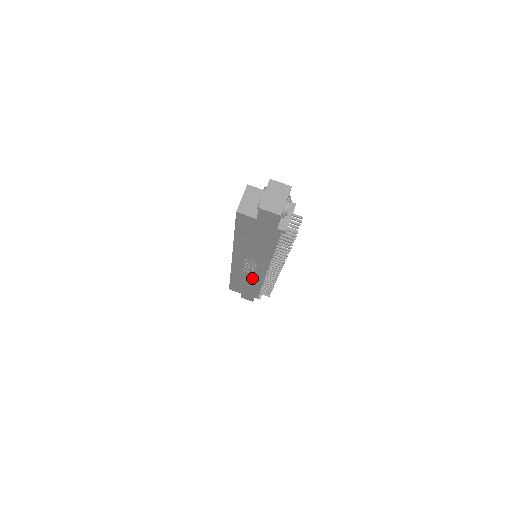
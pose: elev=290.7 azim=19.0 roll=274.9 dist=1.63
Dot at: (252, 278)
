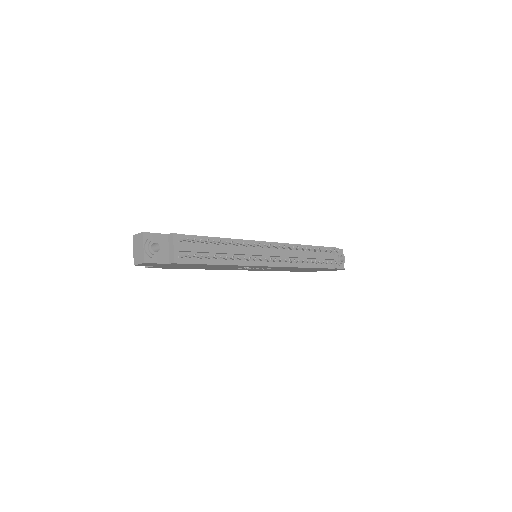
Dot at: (283, 268)
